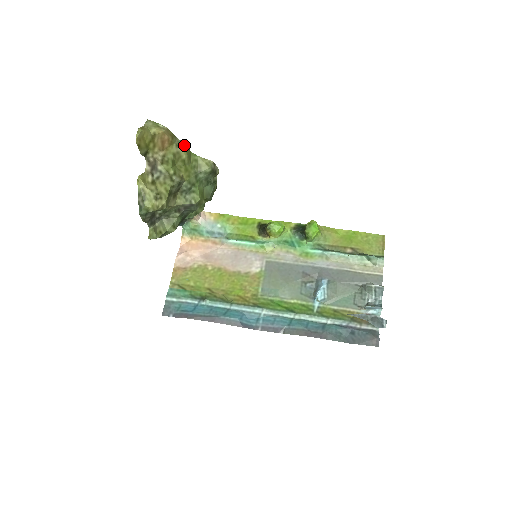
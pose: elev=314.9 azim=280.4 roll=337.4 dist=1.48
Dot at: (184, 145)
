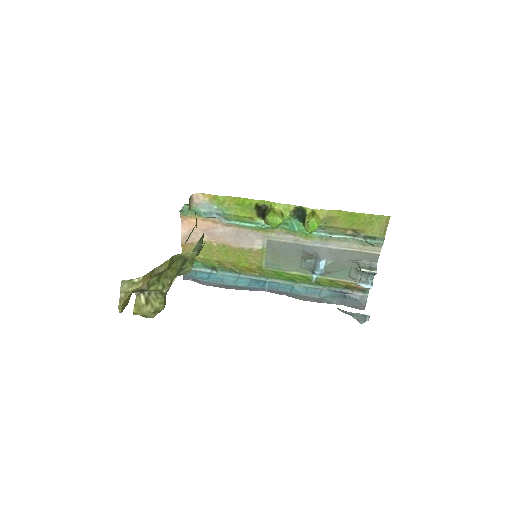
Dot at: (163, 264)
